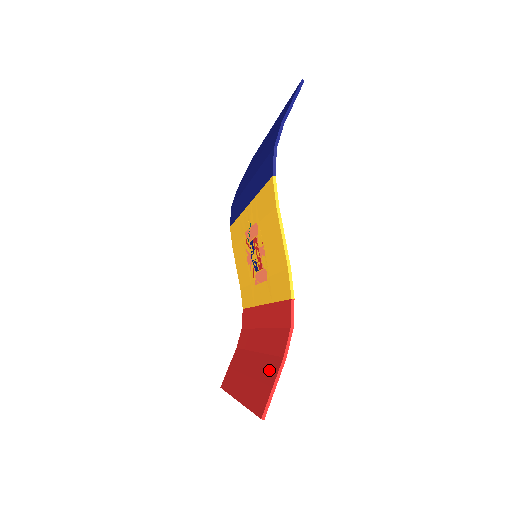
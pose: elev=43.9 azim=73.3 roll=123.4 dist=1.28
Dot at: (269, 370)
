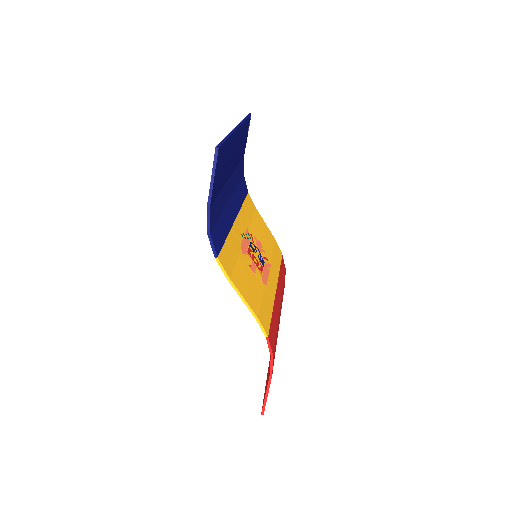
Dot at: (269, 371)
